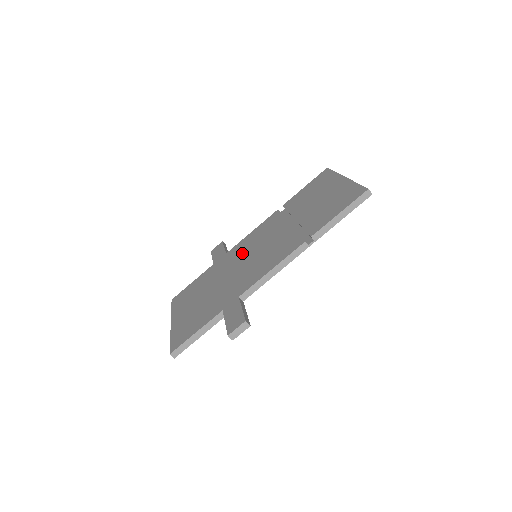
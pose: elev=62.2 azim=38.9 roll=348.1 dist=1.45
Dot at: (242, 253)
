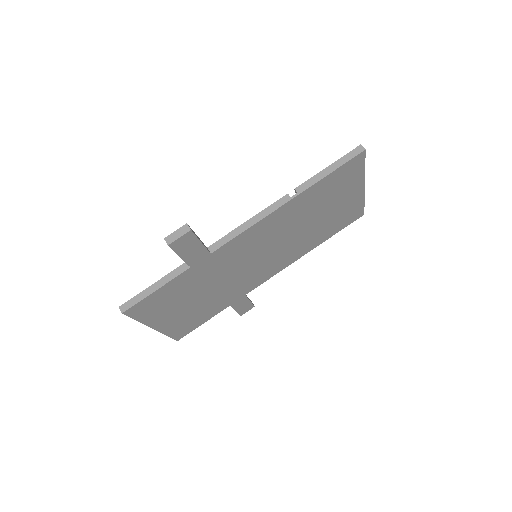
Dot at: occluded
